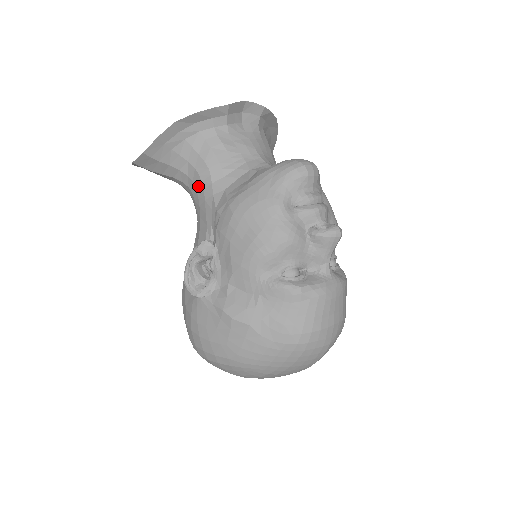
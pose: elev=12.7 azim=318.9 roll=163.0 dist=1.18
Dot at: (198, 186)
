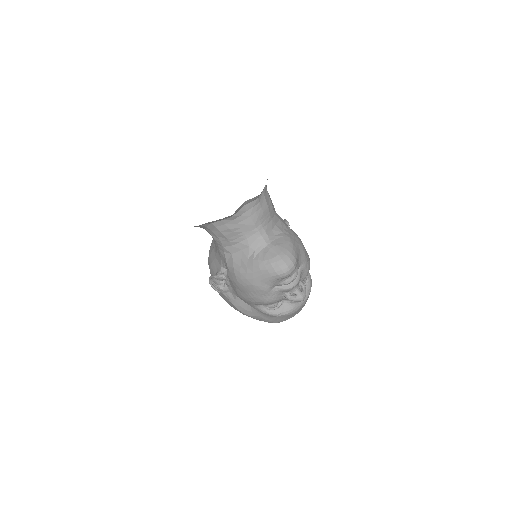
Dot at: occluded
